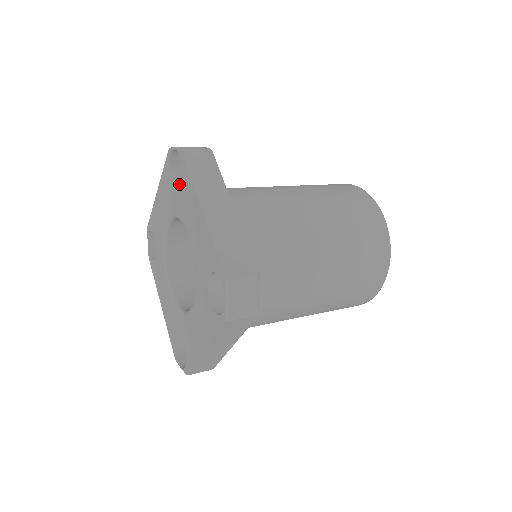
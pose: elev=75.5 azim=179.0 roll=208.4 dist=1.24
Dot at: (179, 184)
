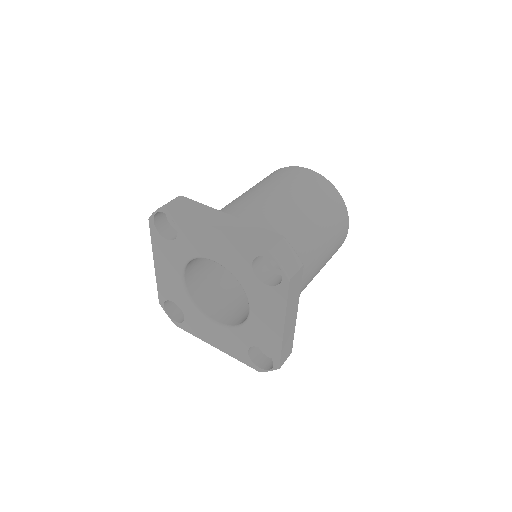
Dot at: (173, 237)
